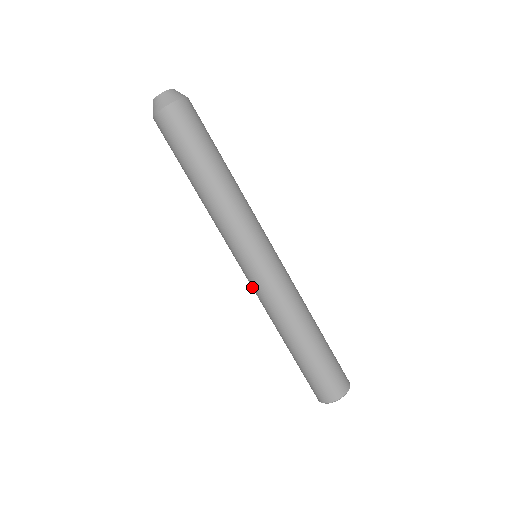
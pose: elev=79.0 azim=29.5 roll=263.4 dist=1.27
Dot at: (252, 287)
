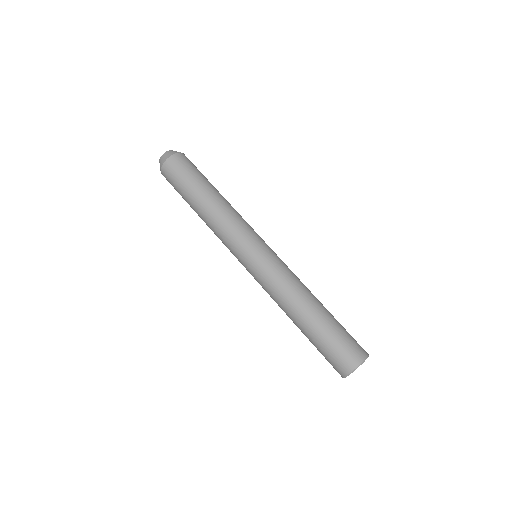
Dot at: (260, 277)
